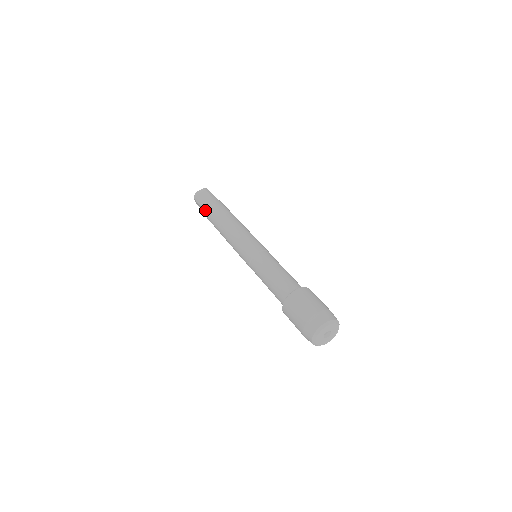
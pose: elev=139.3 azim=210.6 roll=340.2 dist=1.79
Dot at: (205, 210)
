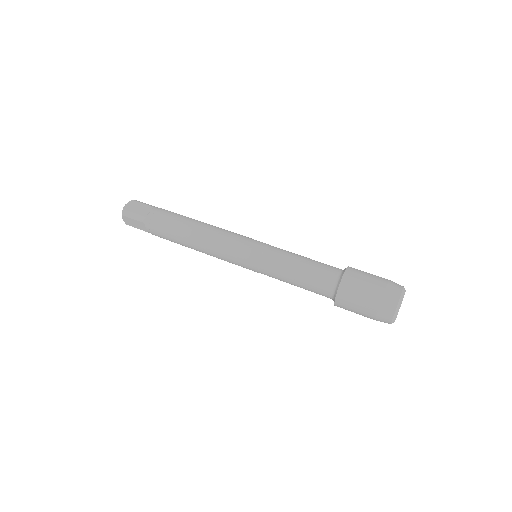
Dot at: (152, 224)
